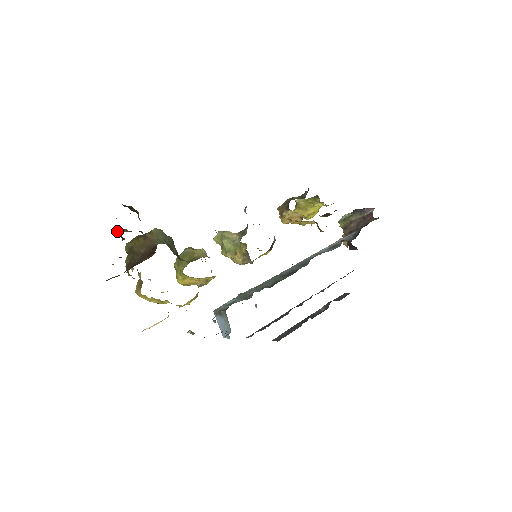
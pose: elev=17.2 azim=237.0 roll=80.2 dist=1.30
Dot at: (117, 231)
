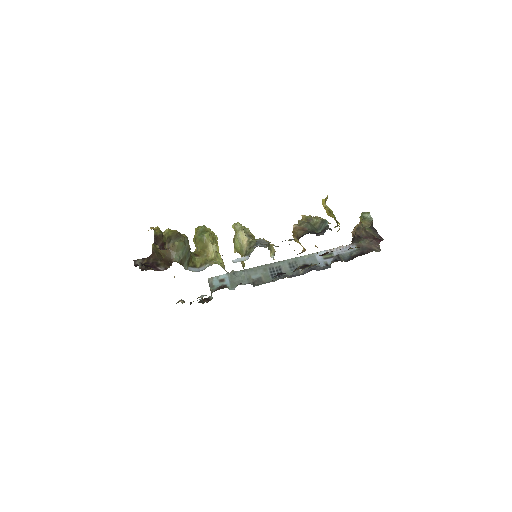
Dot at: occluded
